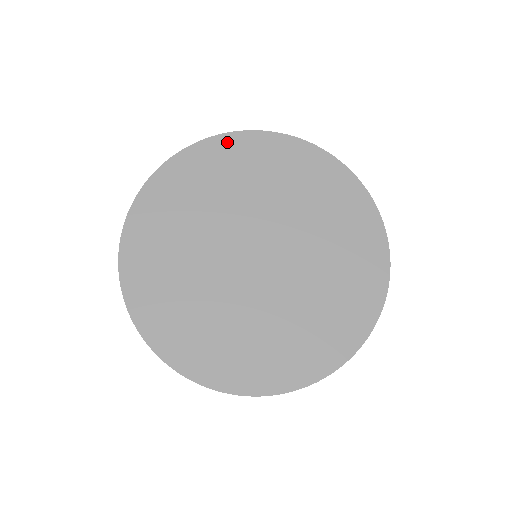
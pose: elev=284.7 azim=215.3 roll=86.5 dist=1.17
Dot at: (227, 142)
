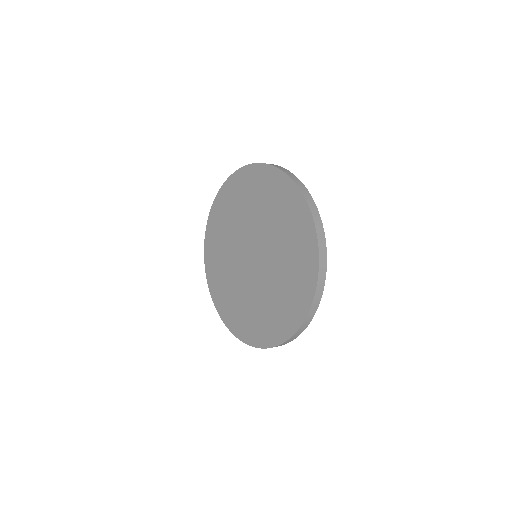
Dot at: (227, 187)
